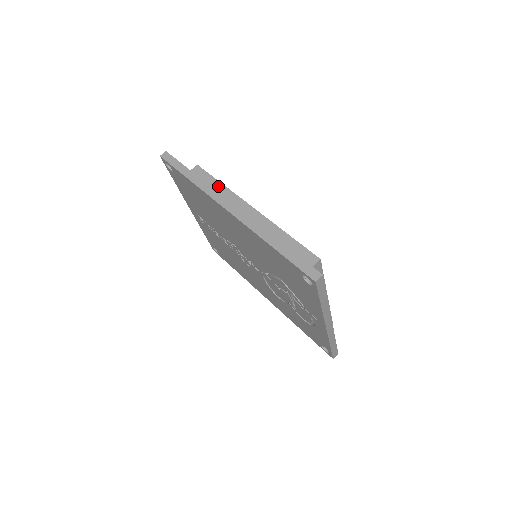
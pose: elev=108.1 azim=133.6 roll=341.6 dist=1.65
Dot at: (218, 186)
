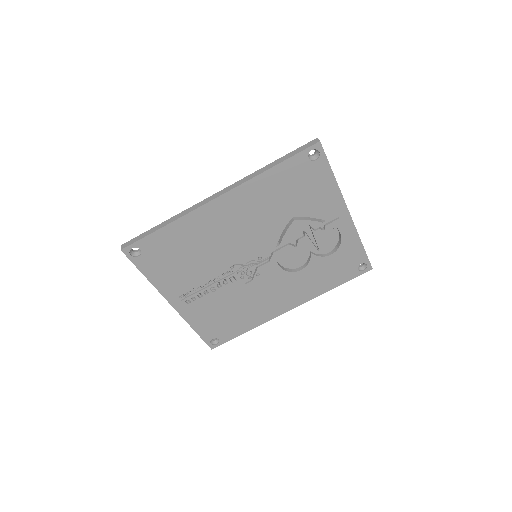
Dot at: occluded
